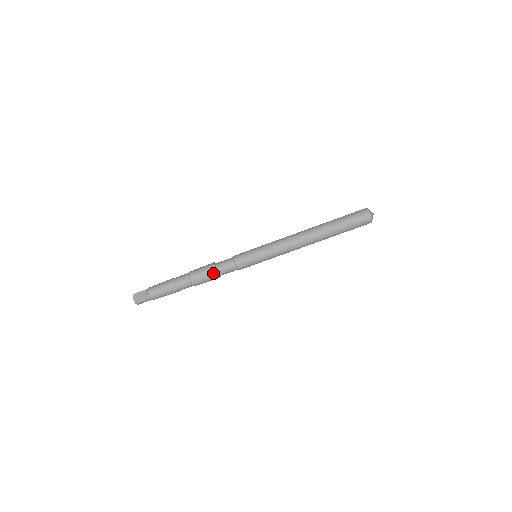
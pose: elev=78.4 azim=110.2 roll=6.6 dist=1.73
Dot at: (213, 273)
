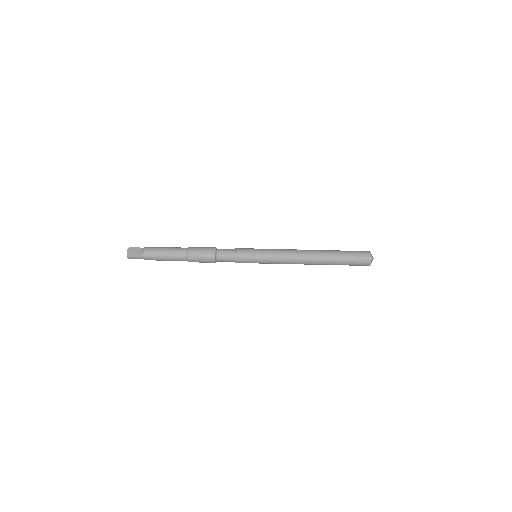
Dot at: (212, 256)
